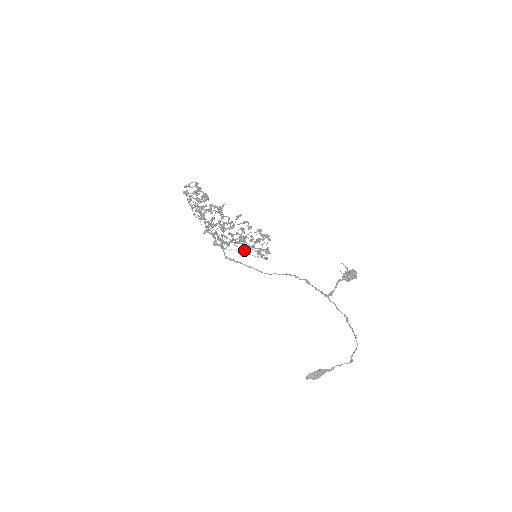
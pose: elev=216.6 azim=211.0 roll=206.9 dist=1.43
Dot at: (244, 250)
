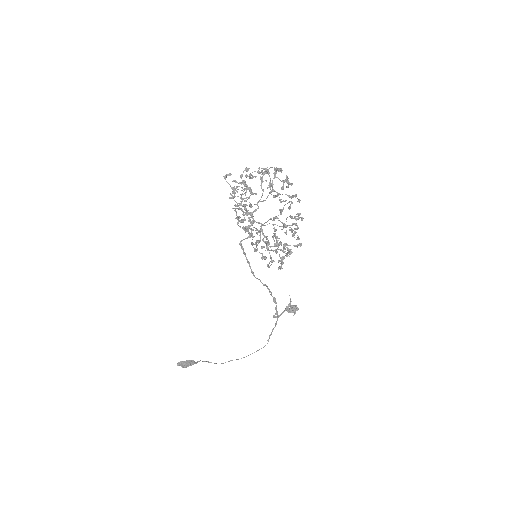
Dot at: (283, 259)
